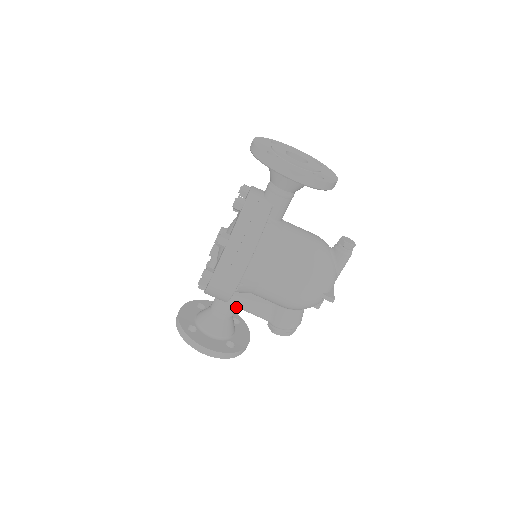
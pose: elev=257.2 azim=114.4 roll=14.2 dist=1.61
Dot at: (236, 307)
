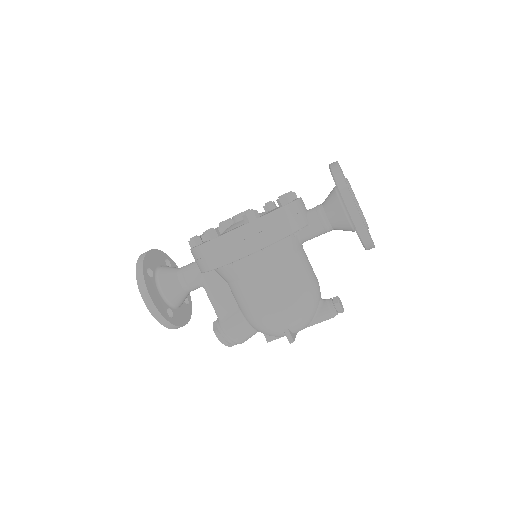
Dot at: (202, 285)
